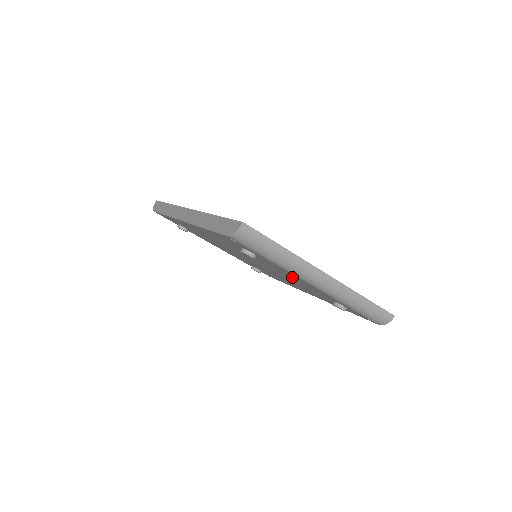
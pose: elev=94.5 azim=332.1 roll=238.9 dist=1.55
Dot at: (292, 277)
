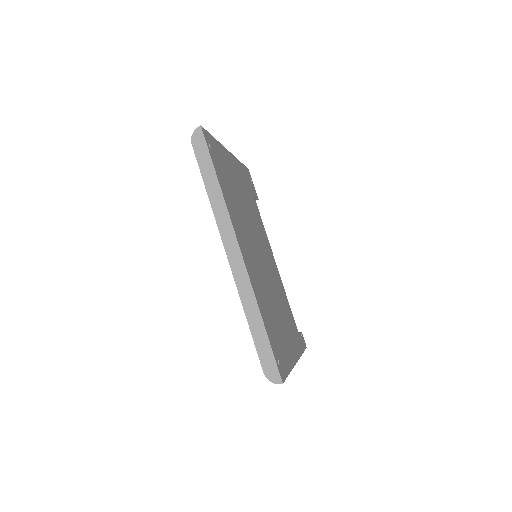
Dot at: occluded
